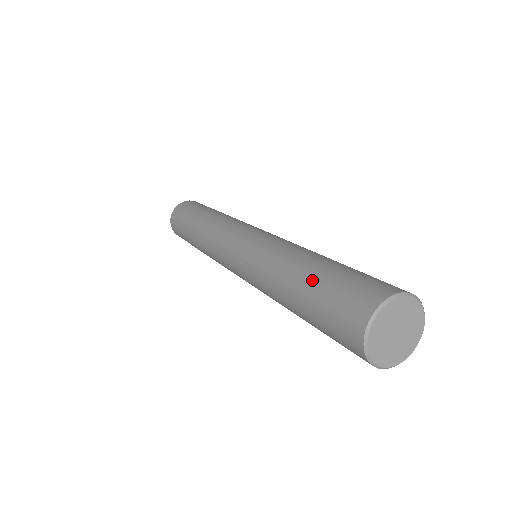
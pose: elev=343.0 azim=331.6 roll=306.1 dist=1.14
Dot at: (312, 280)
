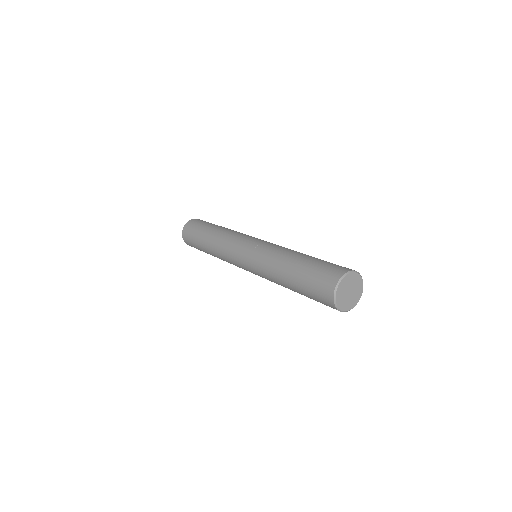
Dot at: (314, 258)
